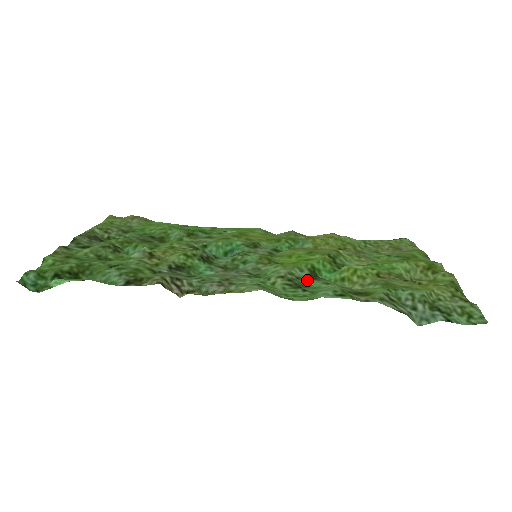
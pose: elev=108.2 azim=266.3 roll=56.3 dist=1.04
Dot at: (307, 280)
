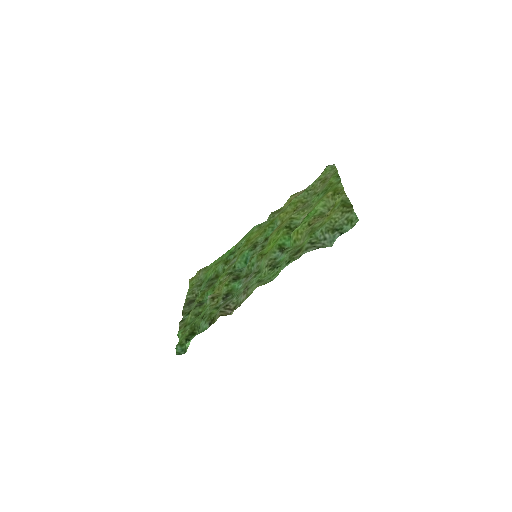
Dot at: (279, 256)
